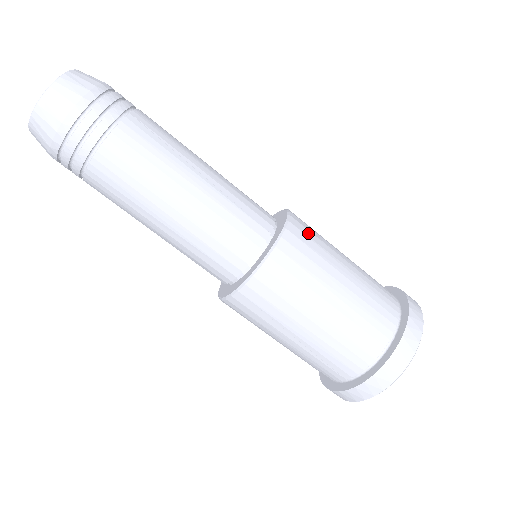
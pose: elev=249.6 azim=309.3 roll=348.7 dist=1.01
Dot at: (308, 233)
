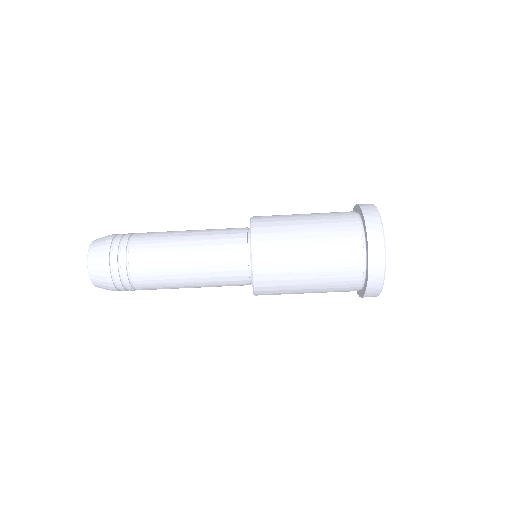
Dot at: (268, 217)
